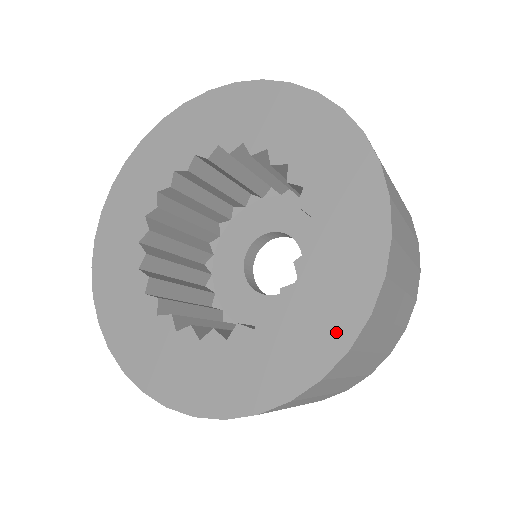
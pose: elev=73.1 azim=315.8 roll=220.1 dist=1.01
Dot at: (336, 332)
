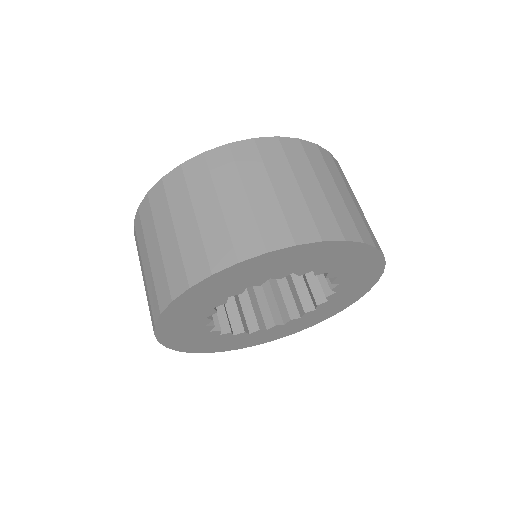
Dot at: (374, 266)
